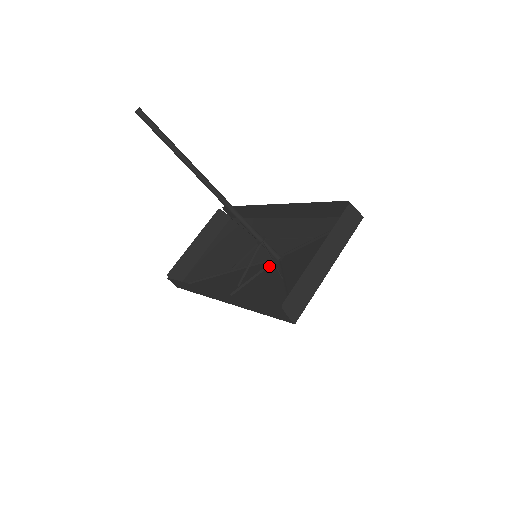
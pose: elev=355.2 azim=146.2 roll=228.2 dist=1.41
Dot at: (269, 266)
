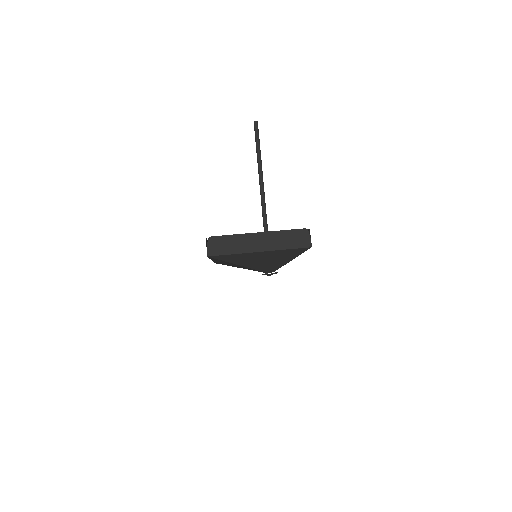
Dot at: occluded
